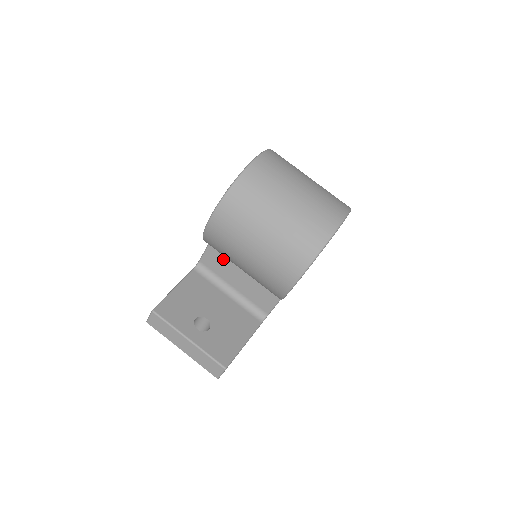
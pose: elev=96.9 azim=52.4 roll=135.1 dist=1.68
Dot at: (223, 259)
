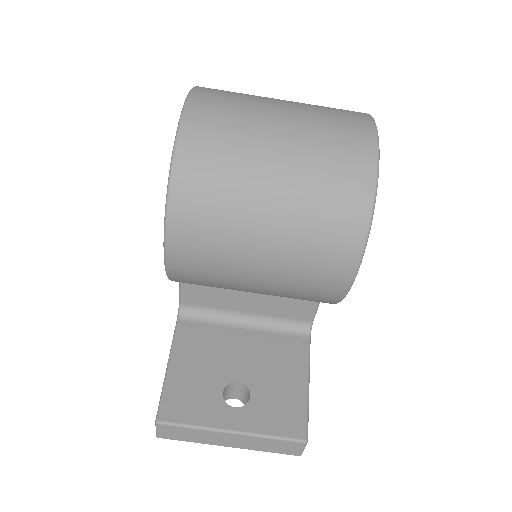
Dot at: occluded
